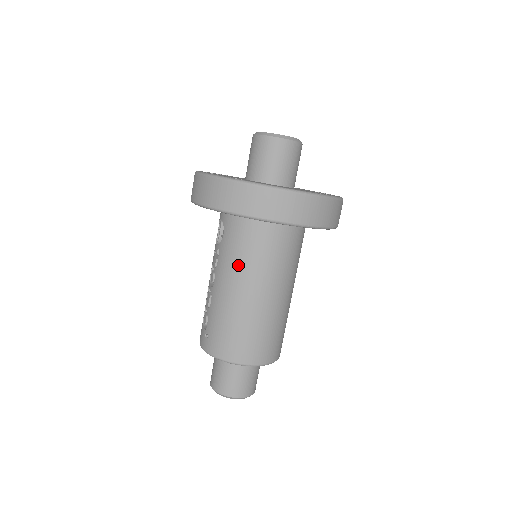
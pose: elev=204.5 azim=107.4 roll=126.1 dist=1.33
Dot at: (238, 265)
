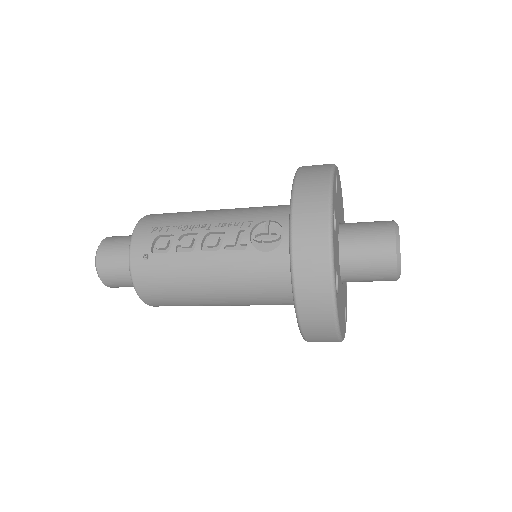
Dot at: (240, 283)
